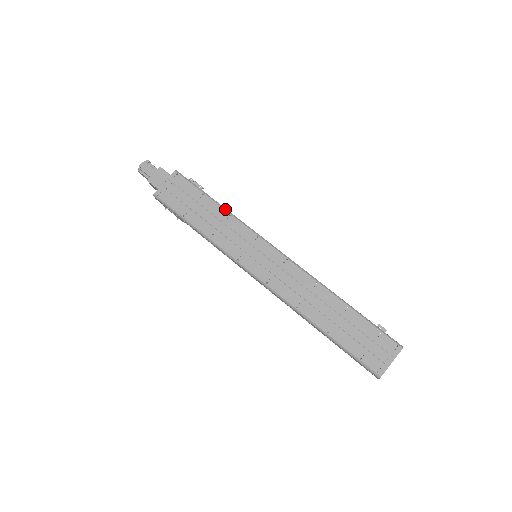
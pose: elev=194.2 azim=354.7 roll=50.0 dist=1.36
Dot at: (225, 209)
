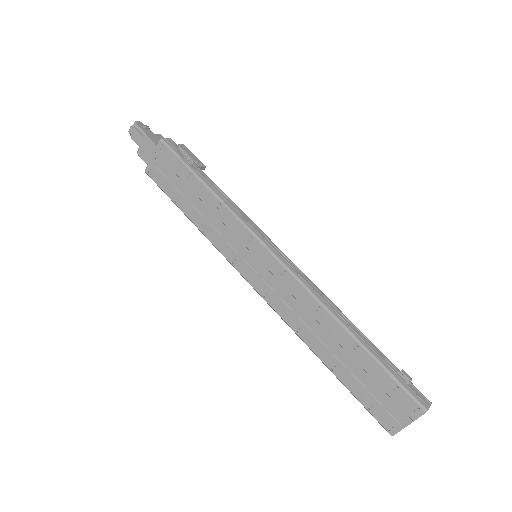
Dot at: (215, 195)
